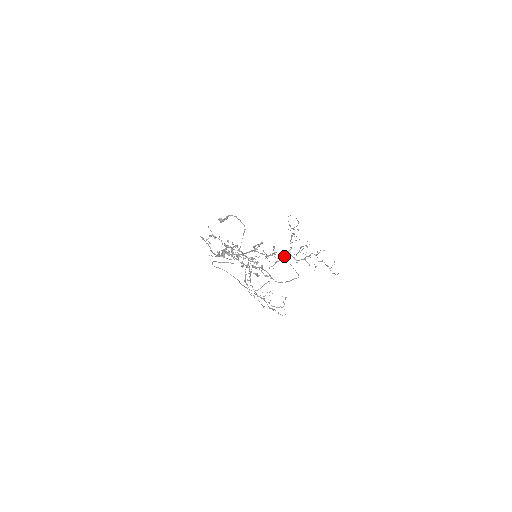
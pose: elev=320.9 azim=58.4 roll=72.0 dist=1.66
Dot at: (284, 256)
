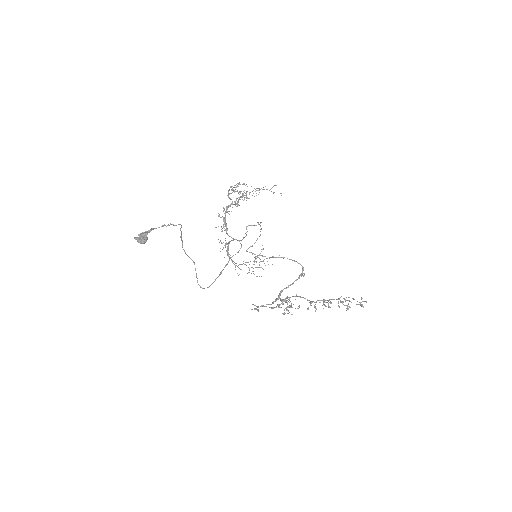
Dot at: (226, 211)
